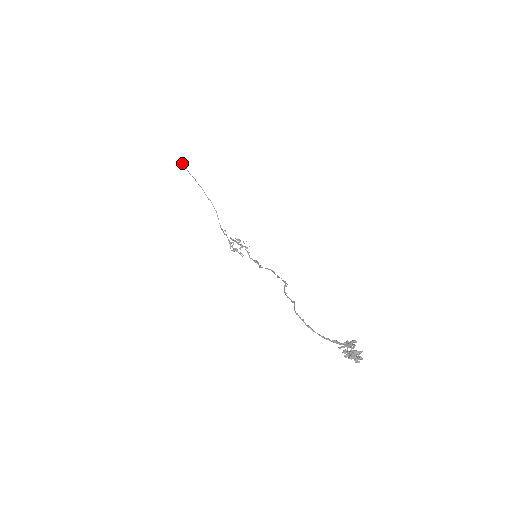
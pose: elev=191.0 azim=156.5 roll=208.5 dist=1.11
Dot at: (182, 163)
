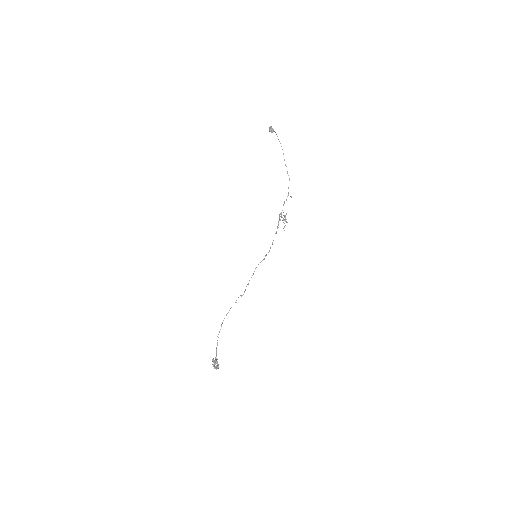
Dot at: (271, 131)
